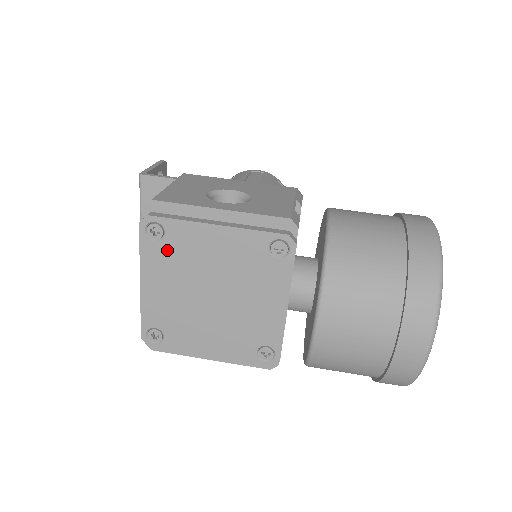
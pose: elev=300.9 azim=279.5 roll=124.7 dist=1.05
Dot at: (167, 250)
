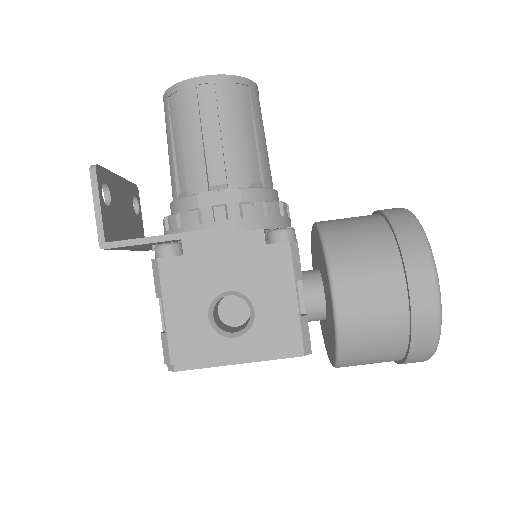
Dot at: occluded
